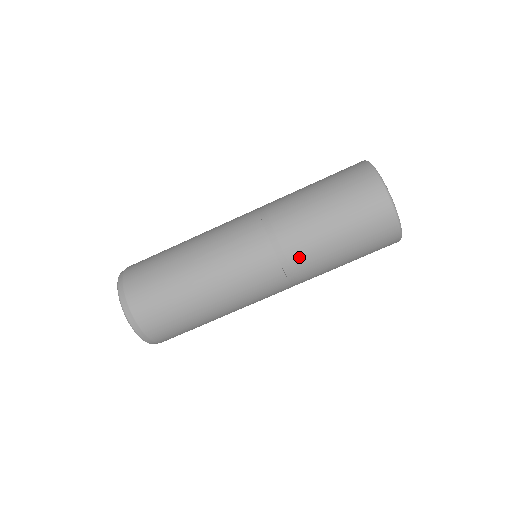
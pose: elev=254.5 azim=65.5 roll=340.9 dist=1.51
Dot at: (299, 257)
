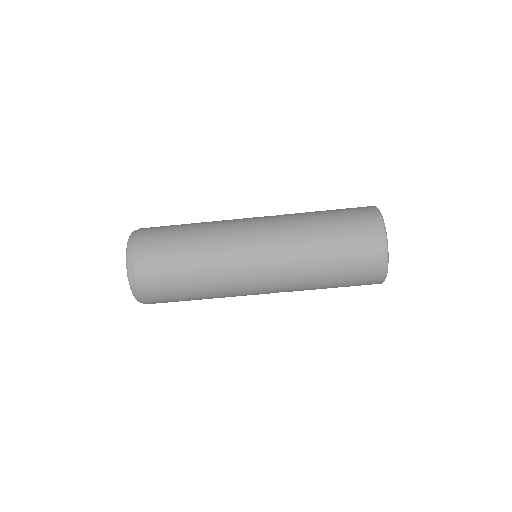
Dot at: (292, 240)
